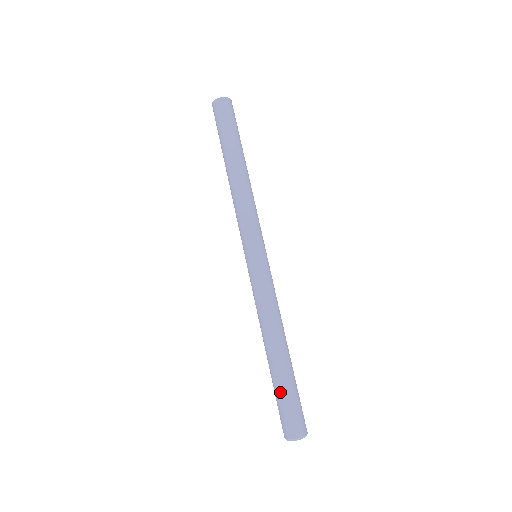
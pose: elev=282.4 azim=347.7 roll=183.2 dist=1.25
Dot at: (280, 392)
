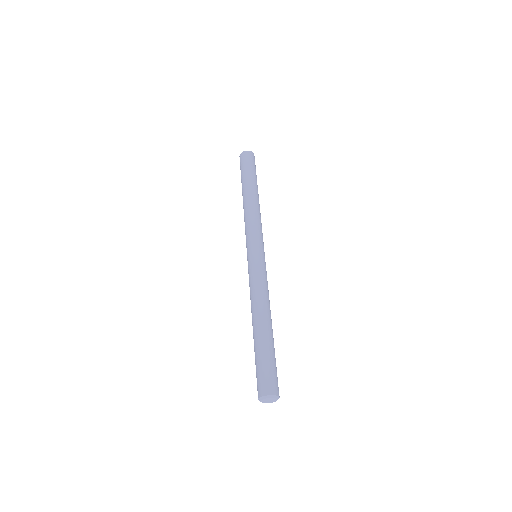
Dot at: (256, 358)
